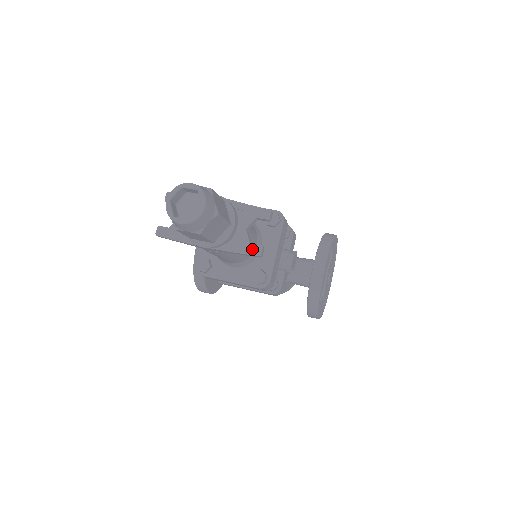
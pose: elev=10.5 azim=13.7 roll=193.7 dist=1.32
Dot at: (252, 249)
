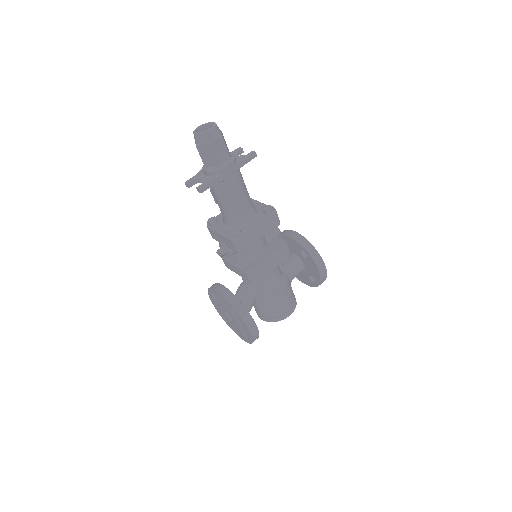
Dot at: (249, 154)
